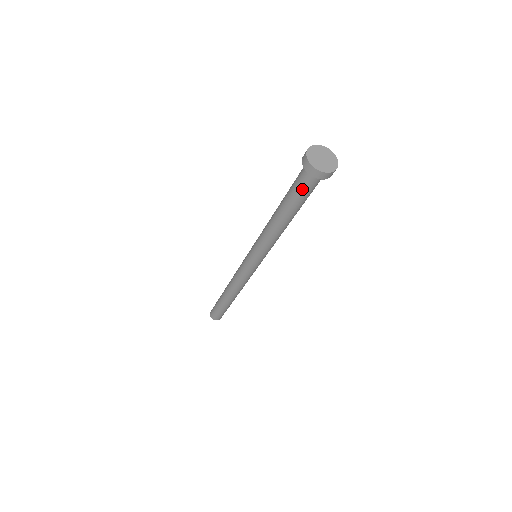
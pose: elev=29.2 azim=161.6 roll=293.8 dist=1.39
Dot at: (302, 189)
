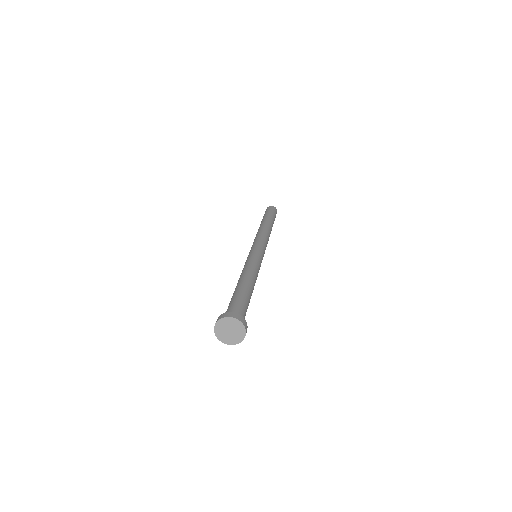
Dot at: occluded
